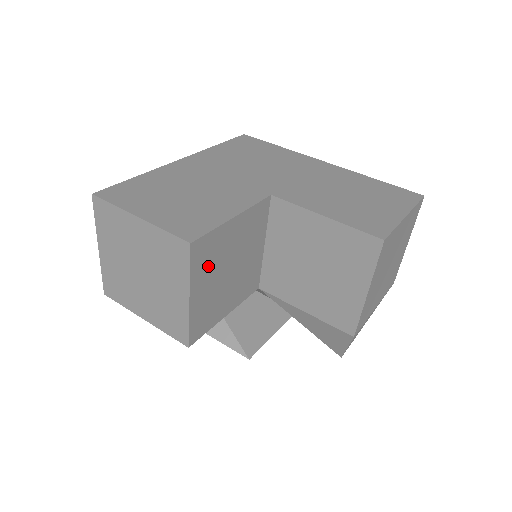
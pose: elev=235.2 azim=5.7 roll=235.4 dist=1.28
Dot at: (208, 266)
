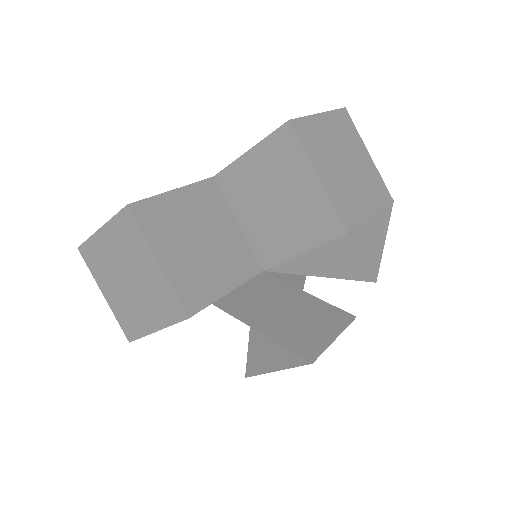
Dot at: (165, 231)
